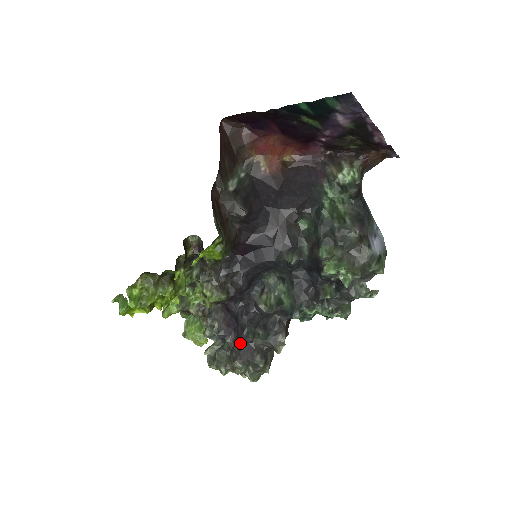
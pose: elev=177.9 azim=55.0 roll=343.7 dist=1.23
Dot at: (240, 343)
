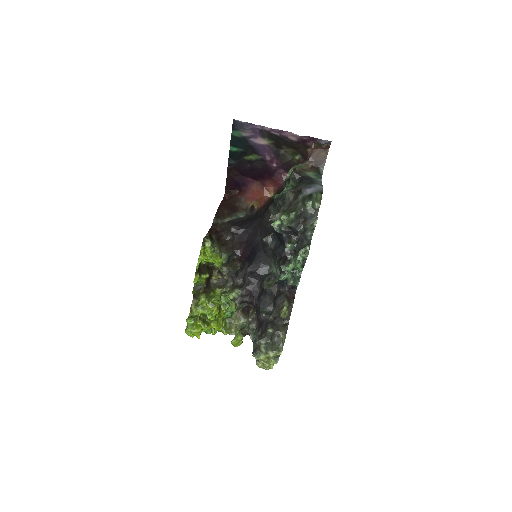
Dot at: (261, 326)
